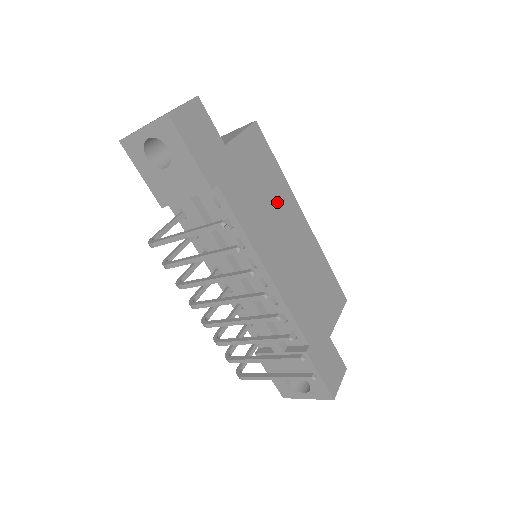
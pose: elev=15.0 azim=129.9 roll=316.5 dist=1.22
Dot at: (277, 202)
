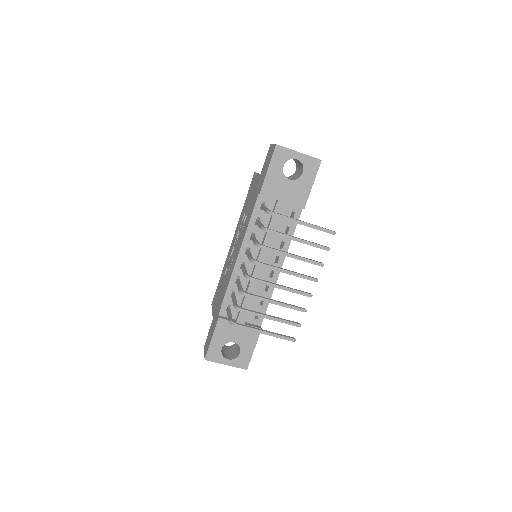
Dot at: occluded
